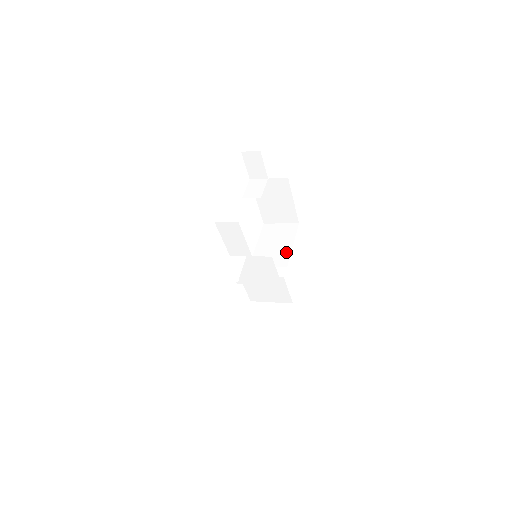
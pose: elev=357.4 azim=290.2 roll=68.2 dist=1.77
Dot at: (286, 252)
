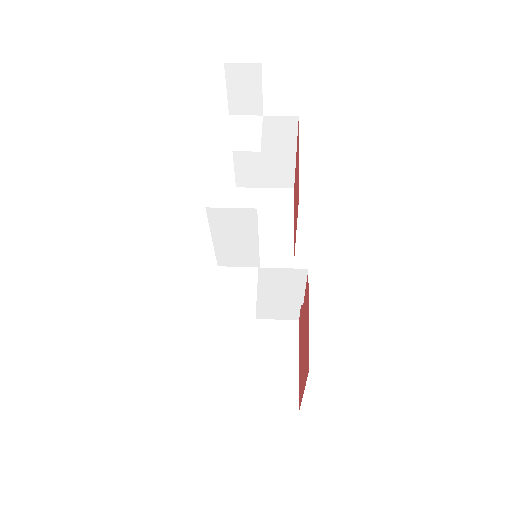
Dot at: (285, 239)
